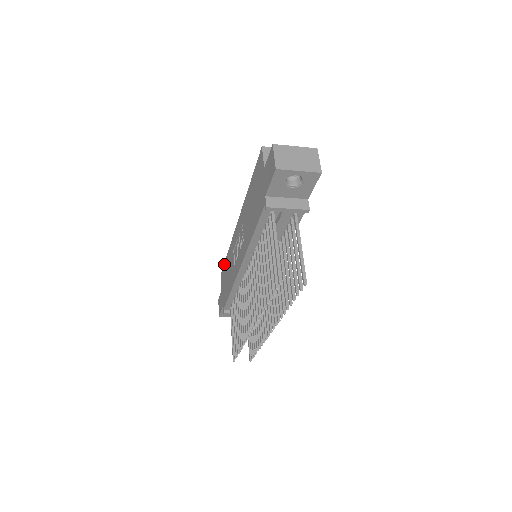
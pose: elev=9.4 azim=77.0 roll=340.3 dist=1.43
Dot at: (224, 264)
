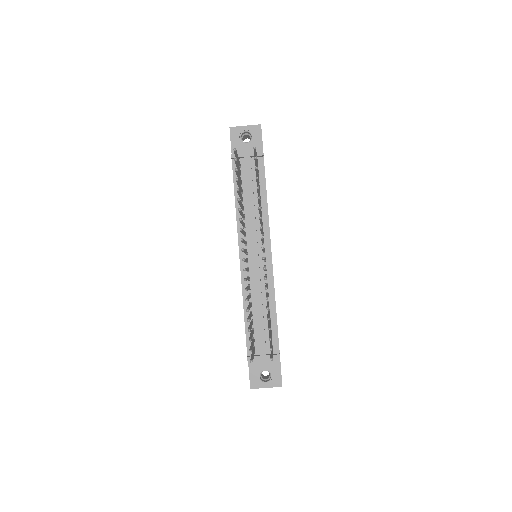
Dot at: occluded
